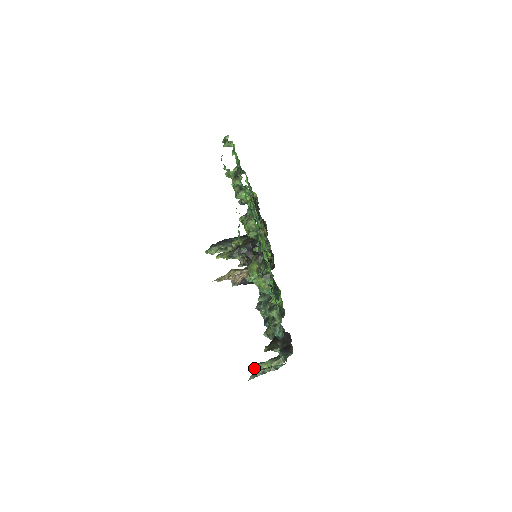
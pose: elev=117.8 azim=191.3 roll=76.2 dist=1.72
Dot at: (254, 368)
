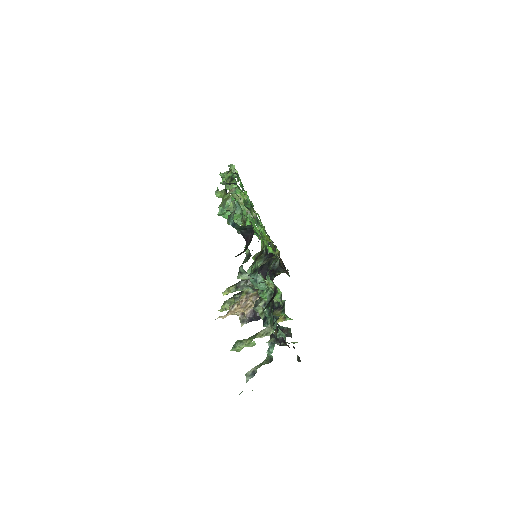
Dot at: (232, 347)
